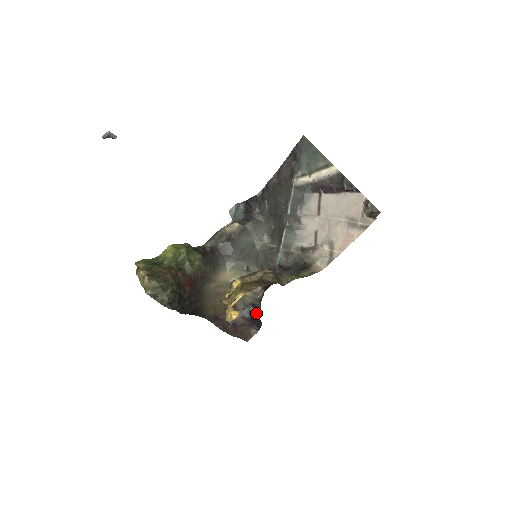
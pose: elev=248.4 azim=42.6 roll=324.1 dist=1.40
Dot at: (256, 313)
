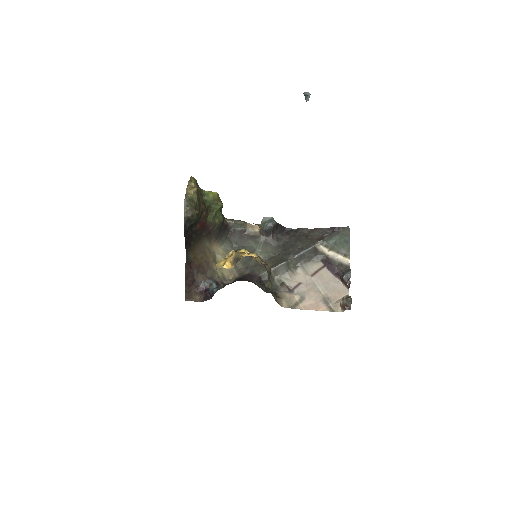
Dot at: (215, 288)
